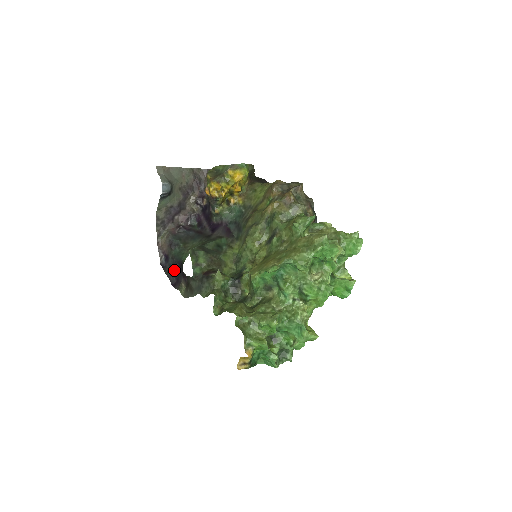
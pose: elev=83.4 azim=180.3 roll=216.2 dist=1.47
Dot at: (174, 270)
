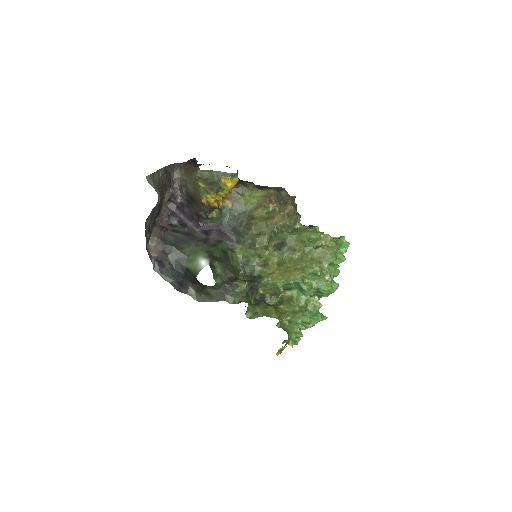
Dot at: (175, 275)
